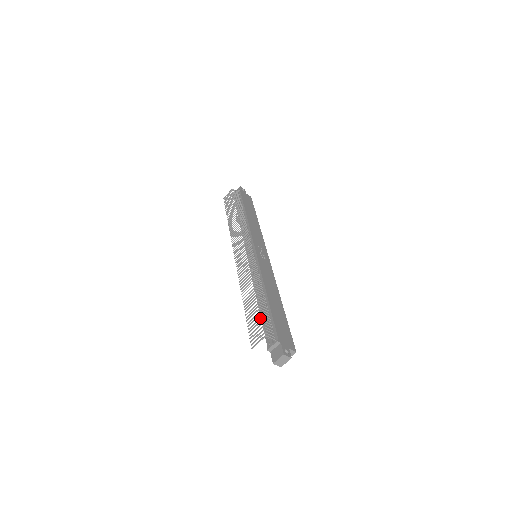
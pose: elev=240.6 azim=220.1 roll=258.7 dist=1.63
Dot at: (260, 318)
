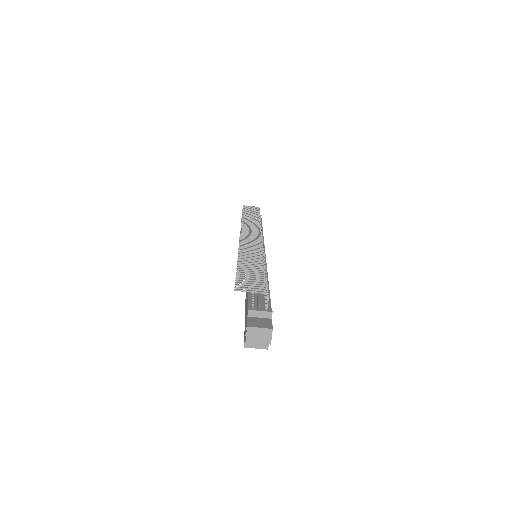
Dot at: (264, 279)
